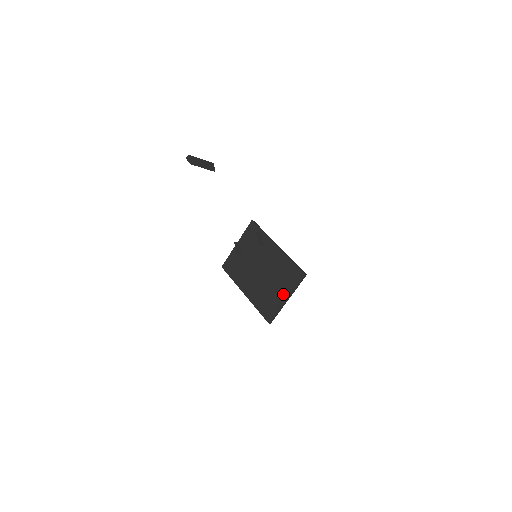
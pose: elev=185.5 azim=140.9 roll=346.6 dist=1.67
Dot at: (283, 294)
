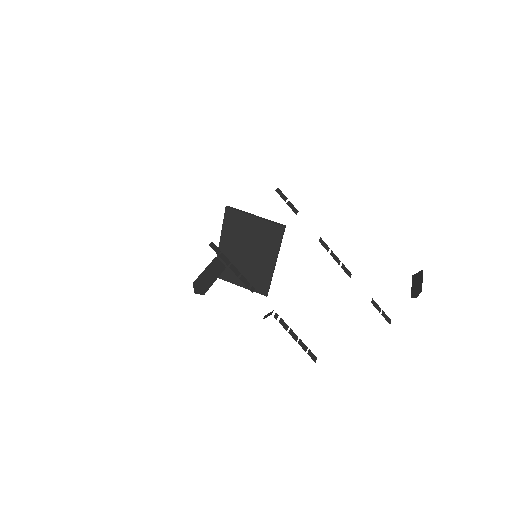
Dot at: (242, 282)
